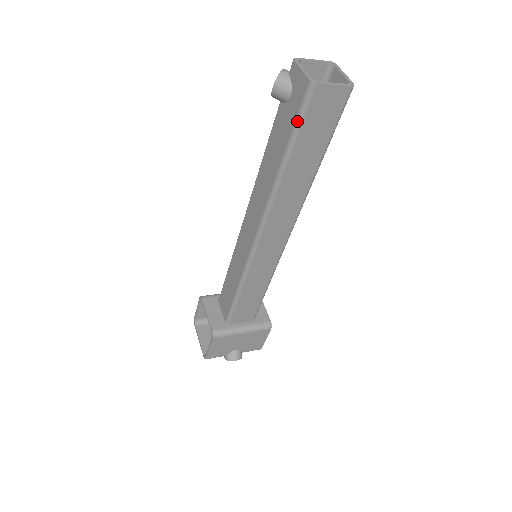
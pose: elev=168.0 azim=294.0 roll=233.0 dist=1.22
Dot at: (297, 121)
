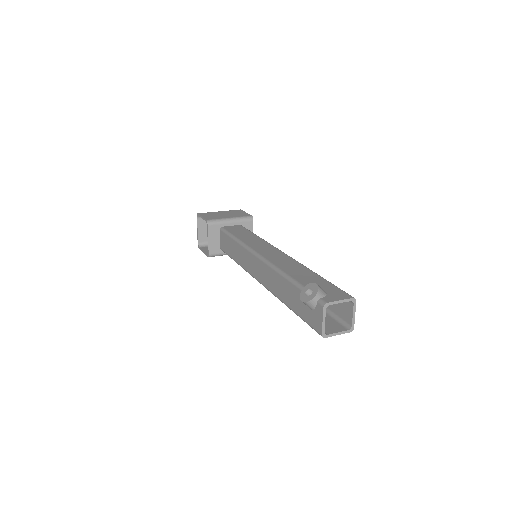
Dot at: occluded
